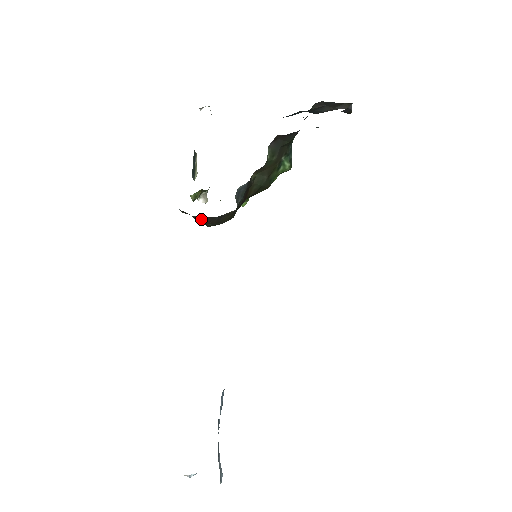
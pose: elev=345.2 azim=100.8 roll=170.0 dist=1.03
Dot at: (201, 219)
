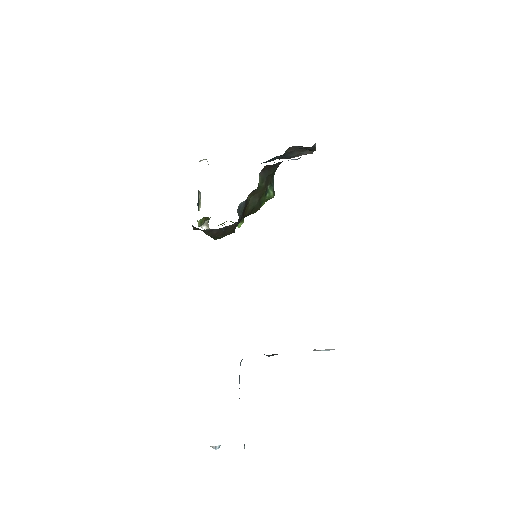
Dot at: (210, 232)
